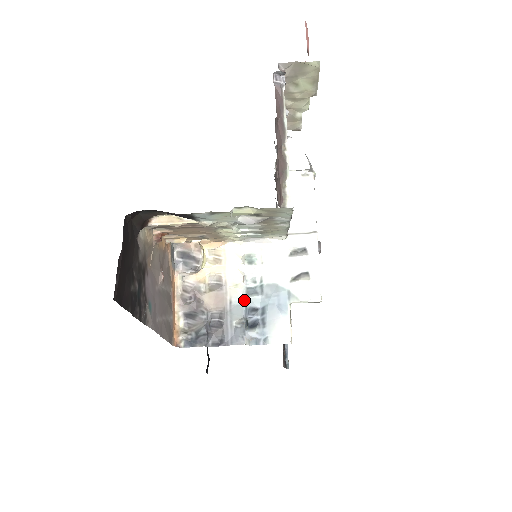
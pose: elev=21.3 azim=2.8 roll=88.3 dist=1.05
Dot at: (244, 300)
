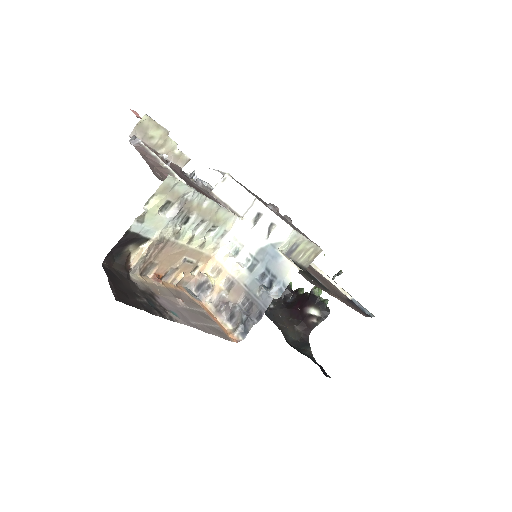
Dot at: (252, 276)
